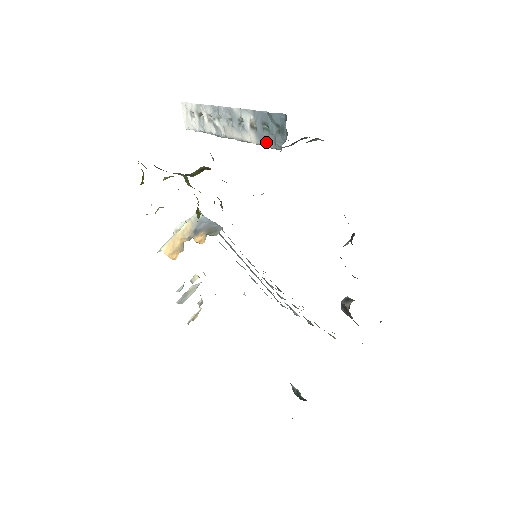
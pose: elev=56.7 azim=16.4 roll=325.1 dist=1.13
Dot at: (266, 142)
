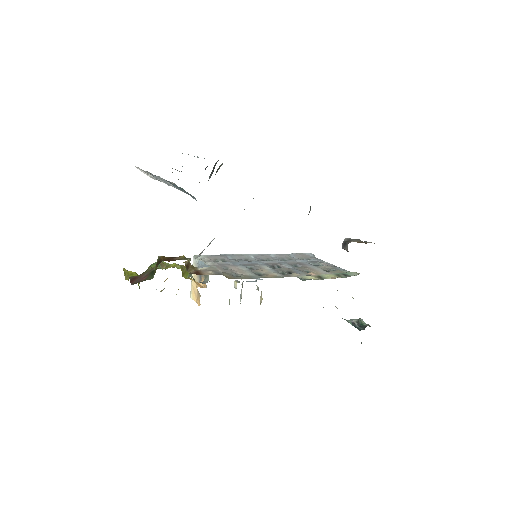
Dot at: occluded
